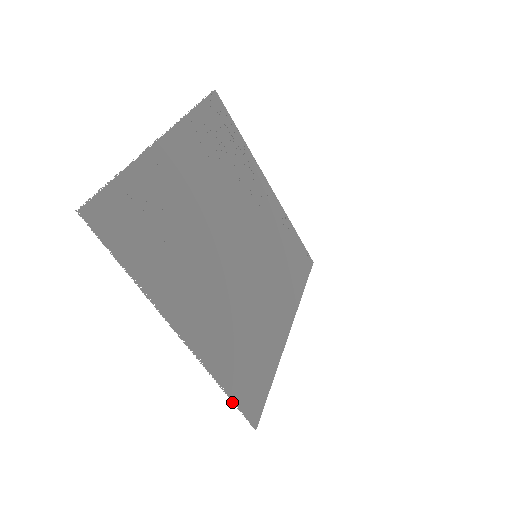
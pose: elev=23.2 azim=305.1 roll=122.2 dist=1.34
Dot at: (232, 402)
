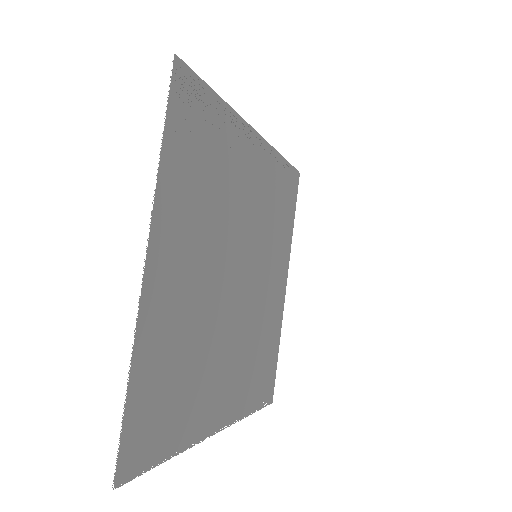
Dot at: occluded
